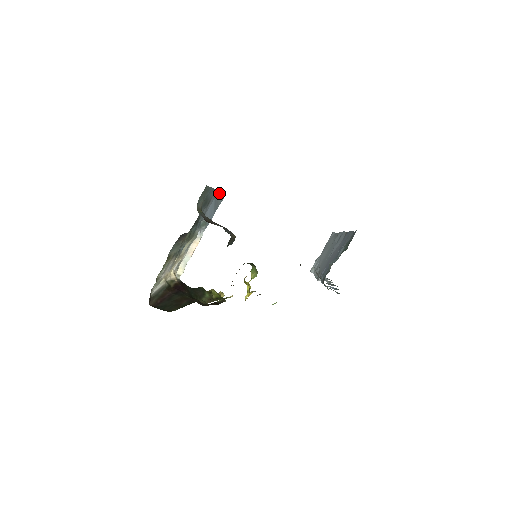
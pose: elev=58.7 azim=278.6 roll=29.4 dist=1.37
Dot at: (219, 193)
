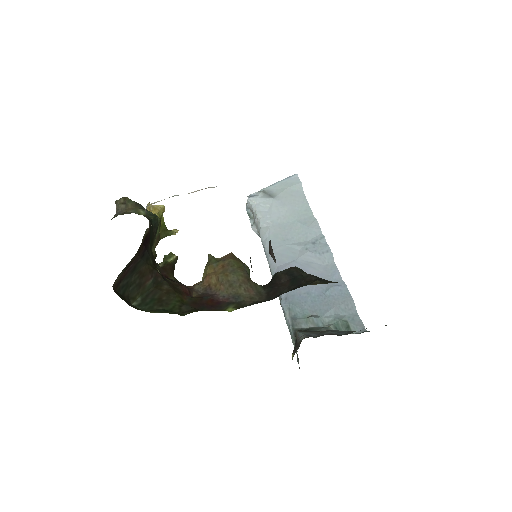
Dot at: occluded
